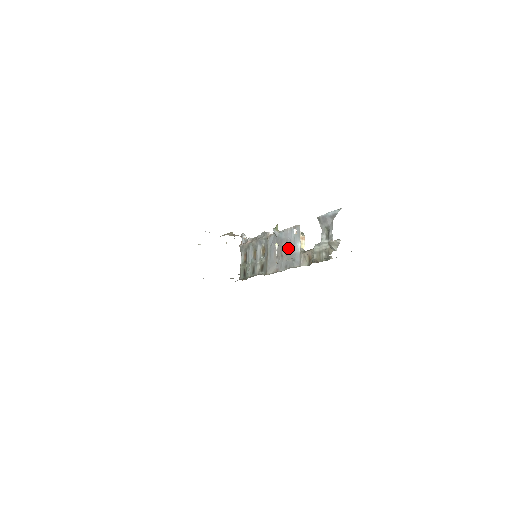
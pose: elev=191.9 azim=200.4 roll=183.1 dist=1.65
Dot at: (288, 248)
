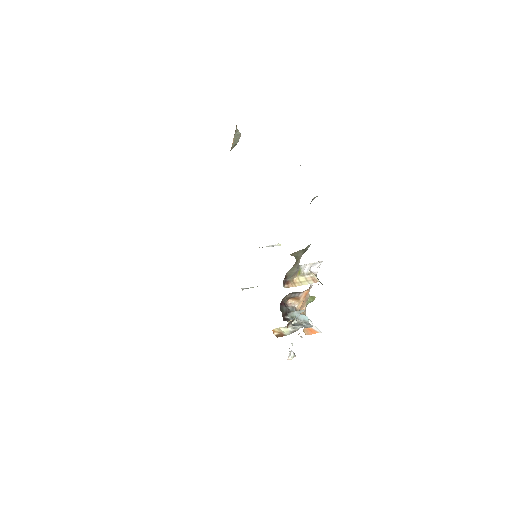
Dot at: occluded
